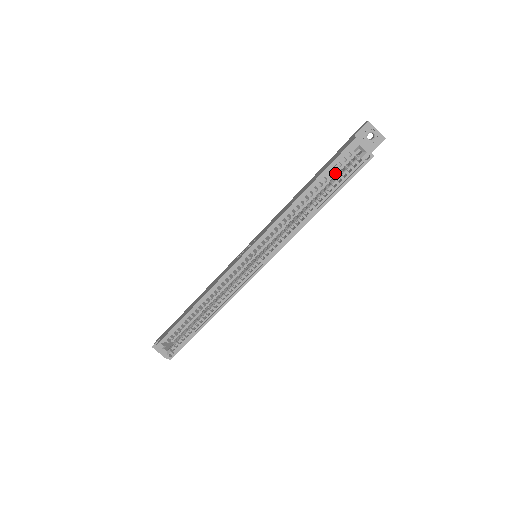
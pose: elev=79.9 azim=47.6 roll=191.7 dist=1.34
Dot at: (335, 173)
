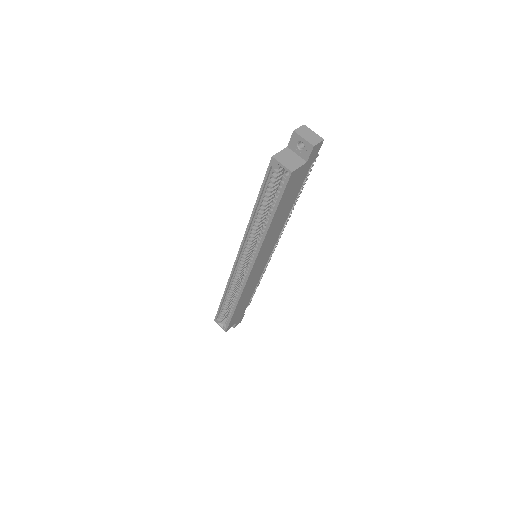
Dot at: occluded
